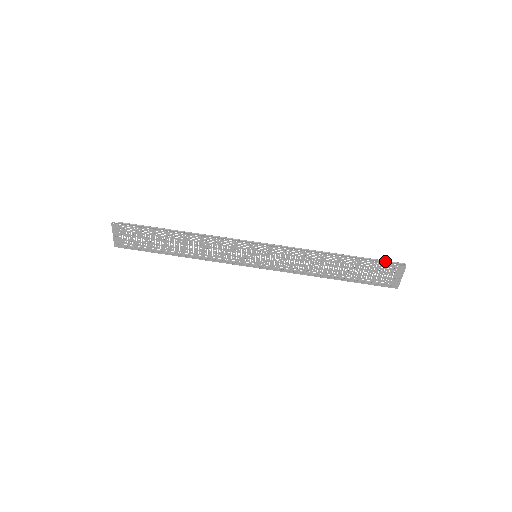
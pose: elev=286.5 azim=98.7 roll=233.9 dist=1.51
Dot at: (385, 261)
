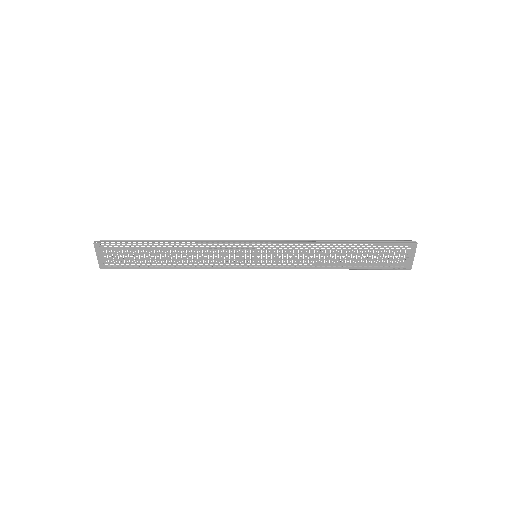
Dot at: (394, 241)
